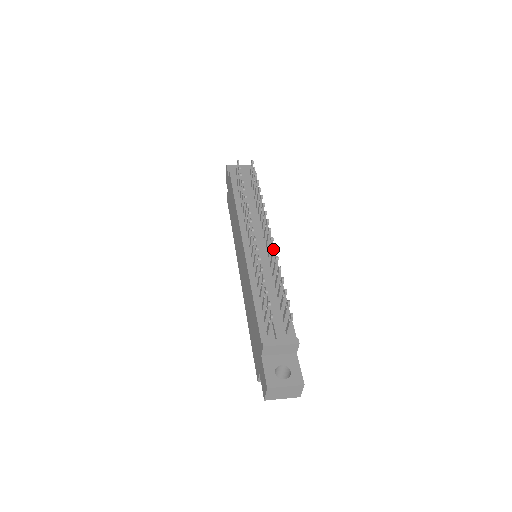
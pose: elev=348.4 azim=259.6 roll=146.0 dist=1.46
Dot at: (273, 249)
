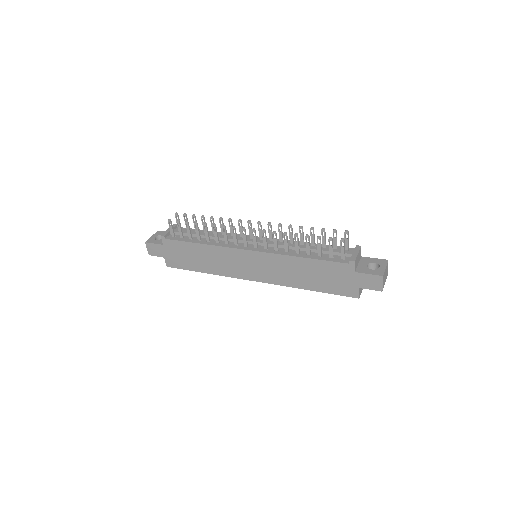
Dot at: (280, 226)
